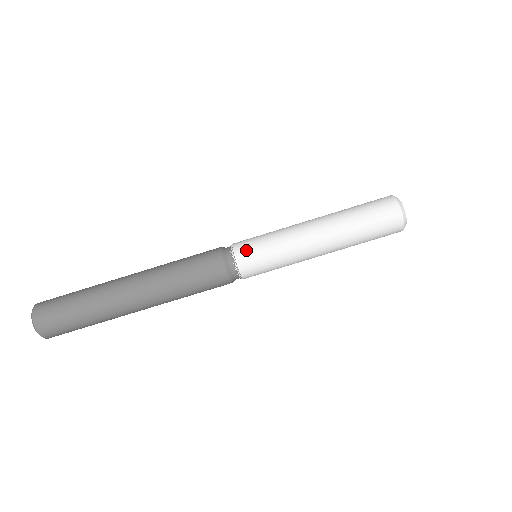
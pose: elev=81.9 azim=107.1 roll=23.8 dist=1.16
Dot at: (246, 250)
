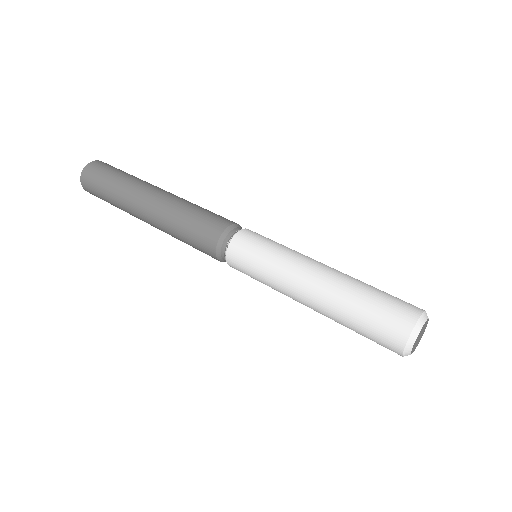
Dot at: (259, 234)
